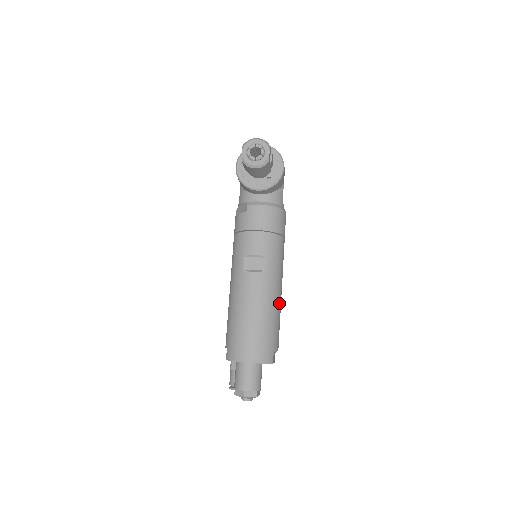
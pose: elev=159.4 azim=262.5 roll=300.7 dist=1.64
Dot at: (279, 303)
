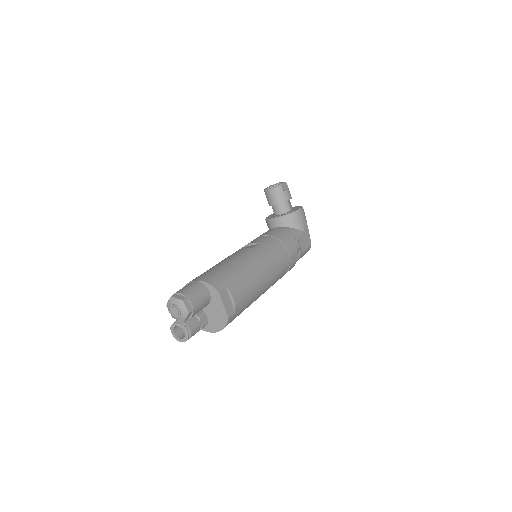
Dot at: (255, 271)
